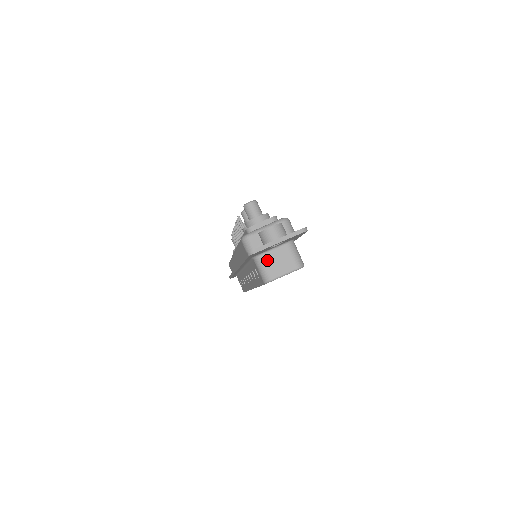
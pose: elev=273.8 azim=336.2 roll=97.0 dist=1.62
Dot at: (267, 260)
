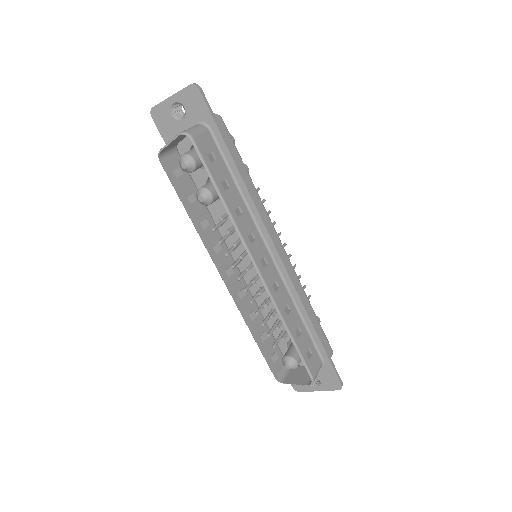
Dot at: occluded
